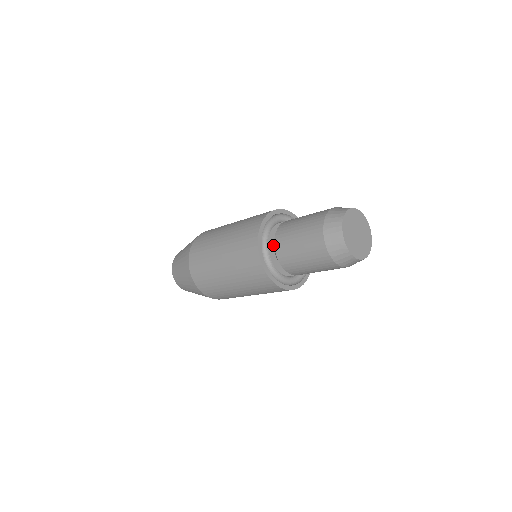
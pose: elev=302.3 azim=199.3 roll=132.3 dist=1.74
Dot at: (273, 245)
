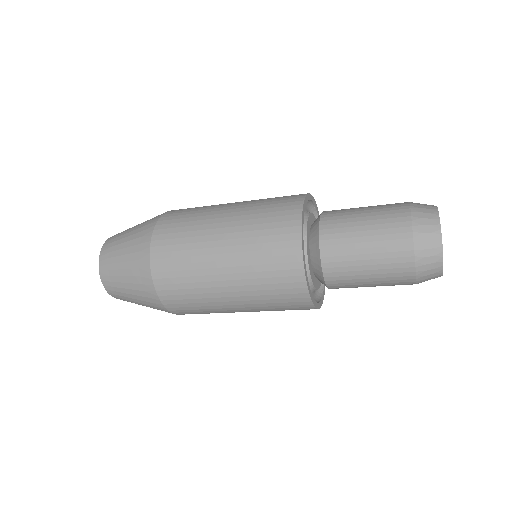
Dot at: (313, 273)
